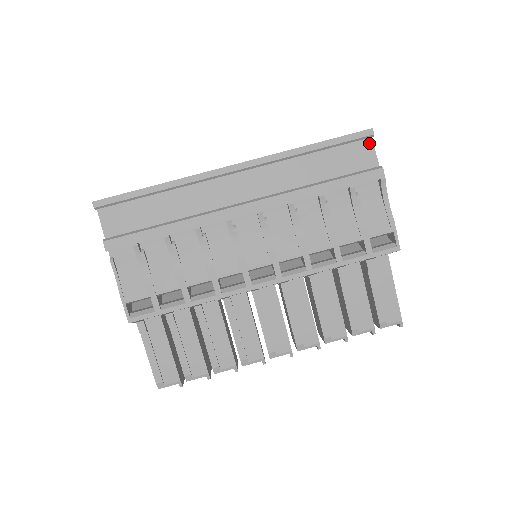
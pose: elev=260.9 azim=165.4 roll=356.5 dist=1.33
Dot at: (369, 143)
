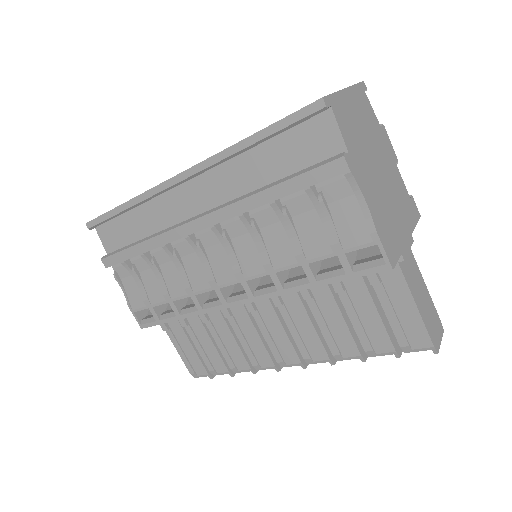
Dot at: (328, 117)
